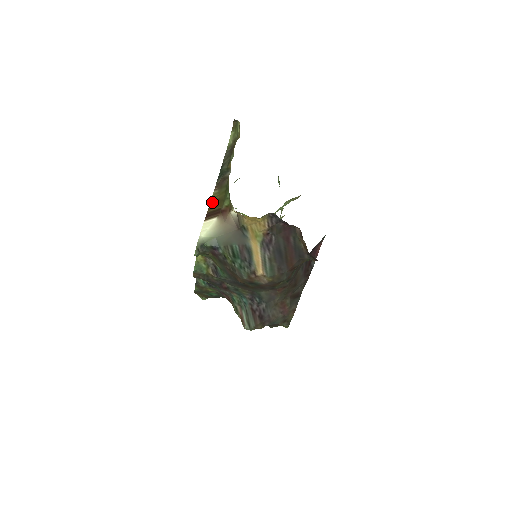
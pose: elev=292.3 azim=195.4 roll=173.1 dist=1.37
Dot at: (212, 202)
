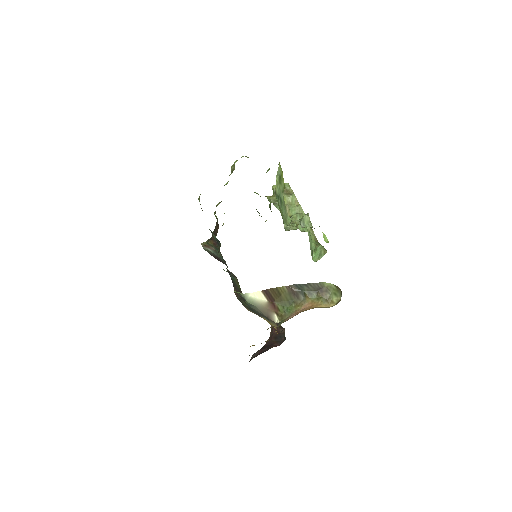
Dot at: (277, 290)
